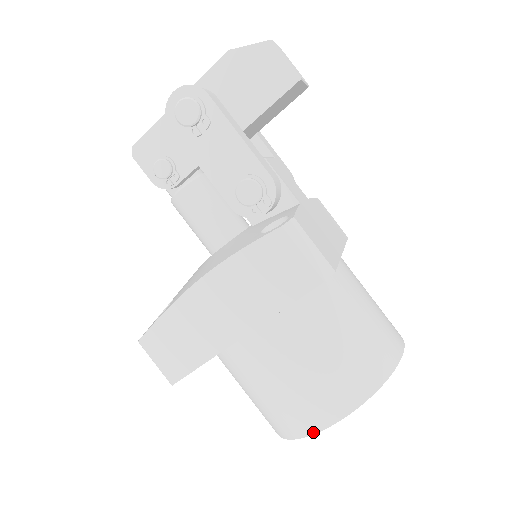
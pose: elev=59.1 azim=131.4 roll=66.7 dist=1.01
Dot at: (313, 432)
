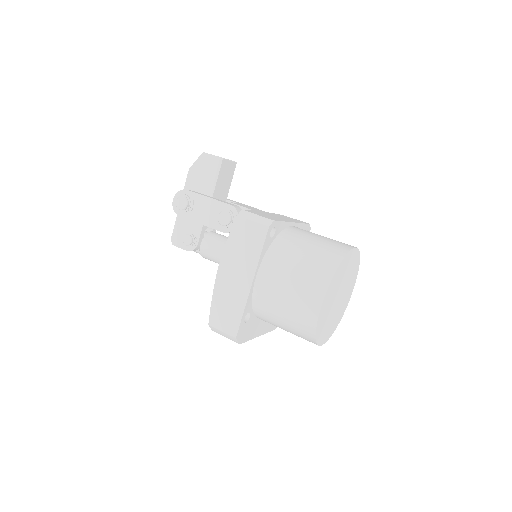
Dot at: (318, 314)
